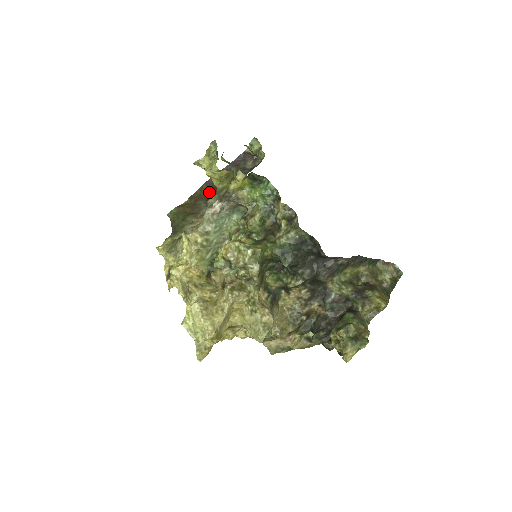
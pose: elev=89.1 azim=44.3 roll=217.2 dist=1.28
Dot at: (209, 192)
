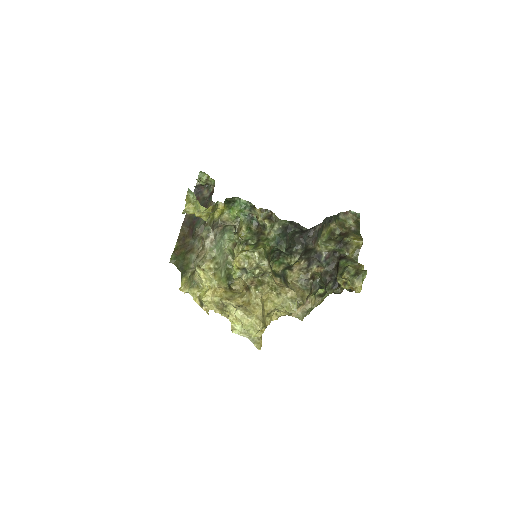
Dot at: (190, 229)
